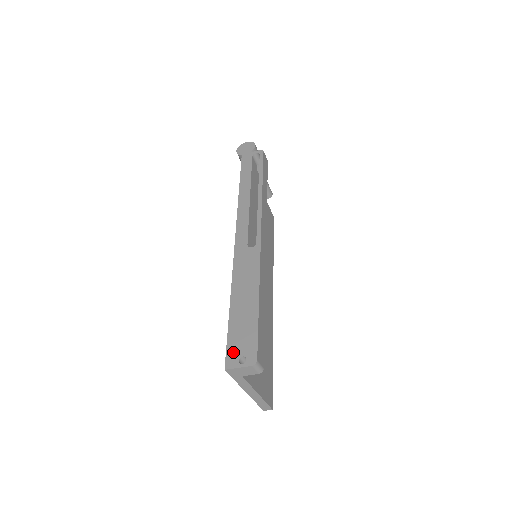
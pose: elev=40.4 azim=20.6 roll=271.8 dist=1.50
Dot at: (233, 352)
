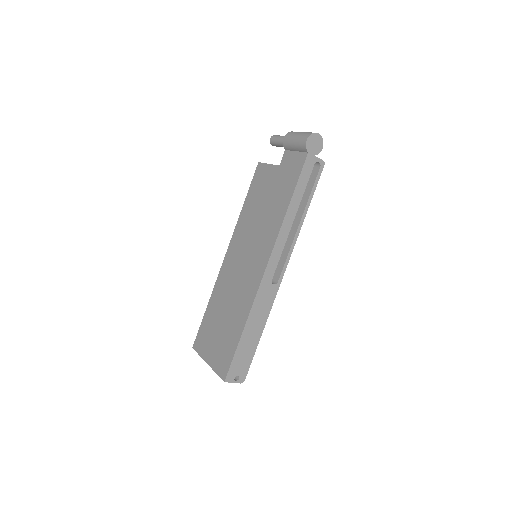
Dot at: (233, 371)
